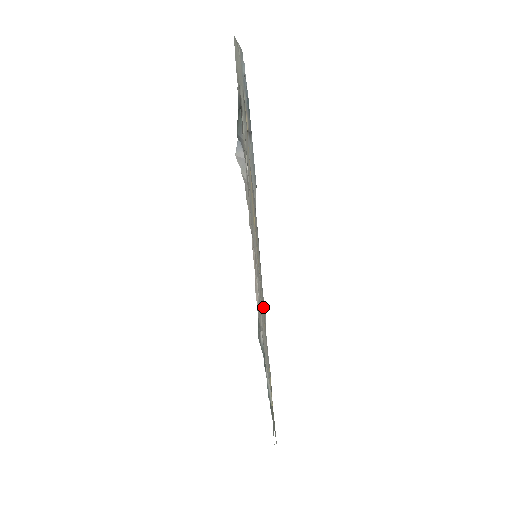
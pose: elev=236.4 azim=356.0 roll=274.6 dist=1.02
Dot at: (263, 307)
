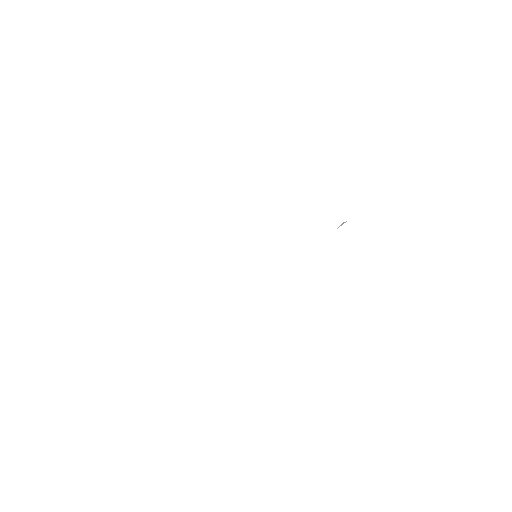
Dot at: occluded
